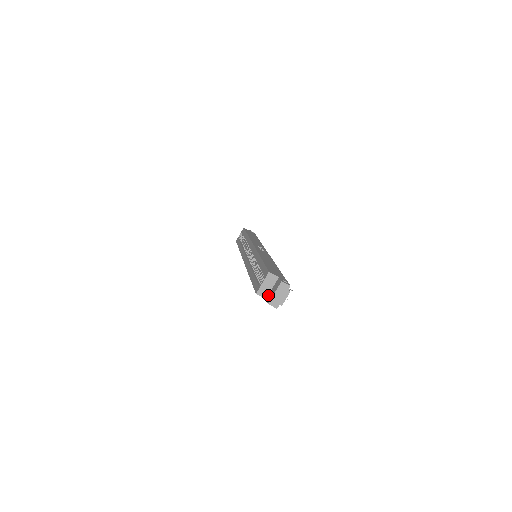
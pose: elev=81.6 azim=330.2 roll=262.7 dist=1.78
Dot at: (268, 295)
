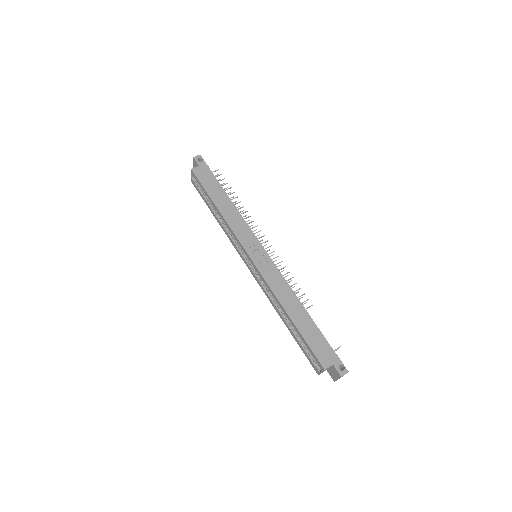
Dot at: (328, 370)
